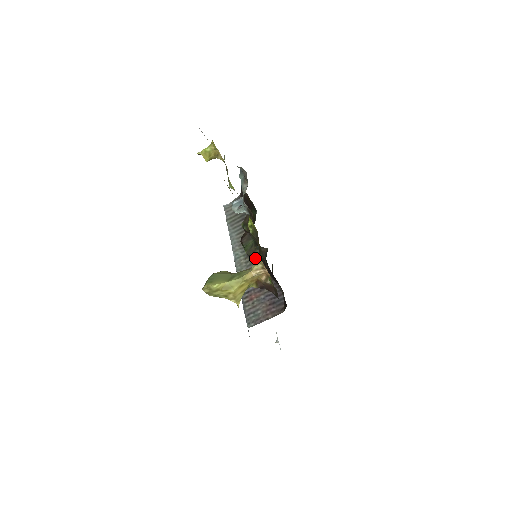
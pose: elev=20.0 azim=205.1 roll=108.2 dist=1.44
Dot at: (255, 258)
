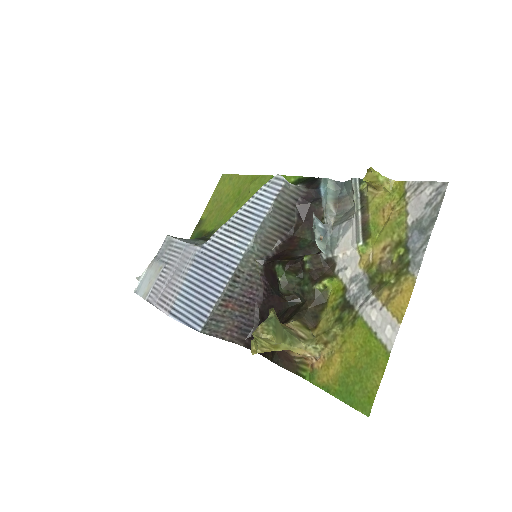
Dot at: (273, 283)
